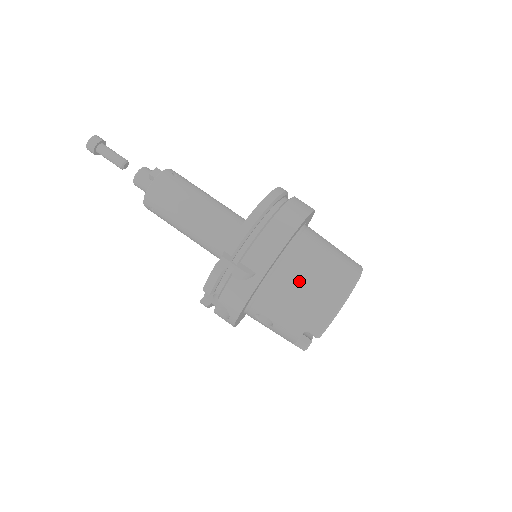
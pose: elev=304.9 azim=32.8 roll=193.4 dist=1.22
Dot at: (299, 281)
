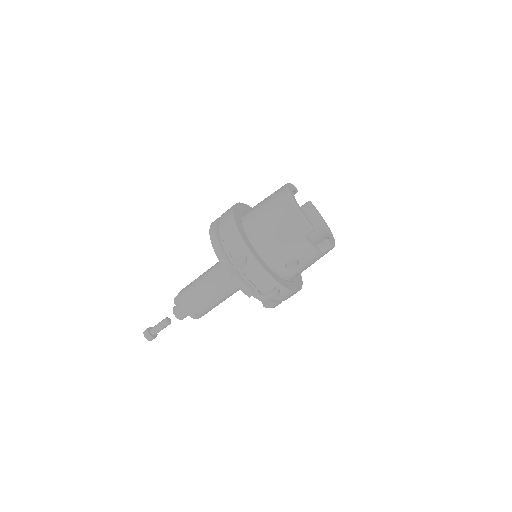
Dot at: (267, 227)
